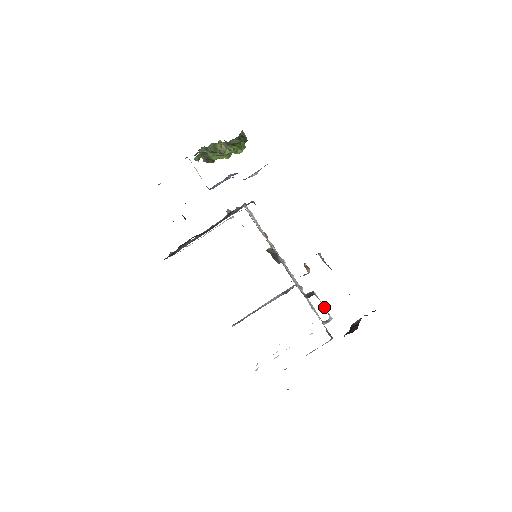
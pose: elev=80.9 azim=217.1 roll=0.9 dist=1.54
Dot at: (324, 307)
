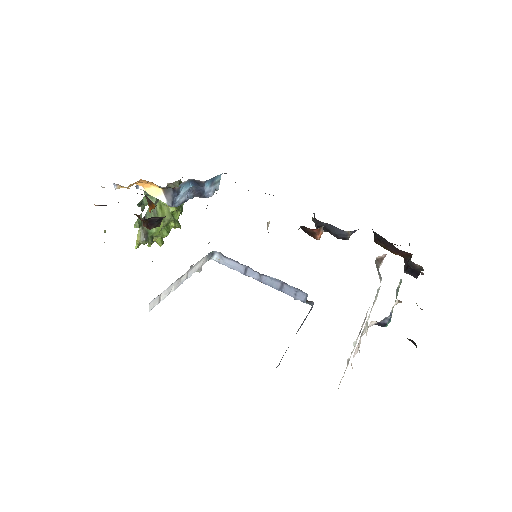
Dot at: occluded
